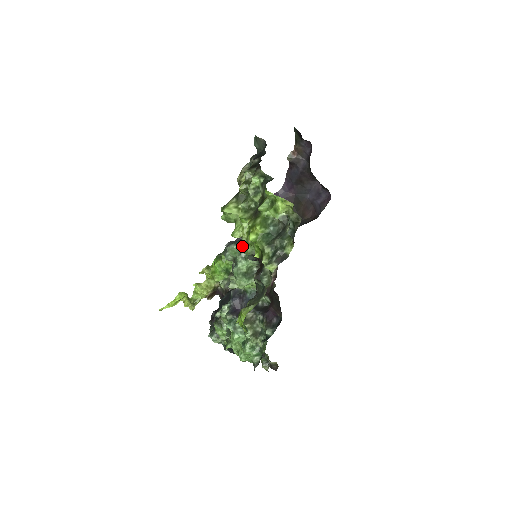
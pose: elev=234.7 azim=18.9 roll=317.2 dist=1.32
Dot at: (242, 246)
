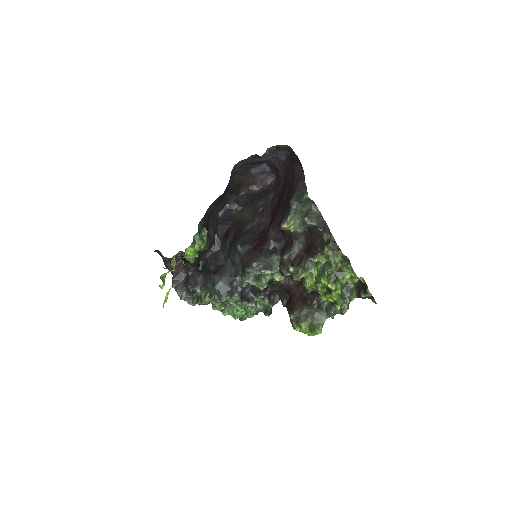
Dot at: (285, 276)
